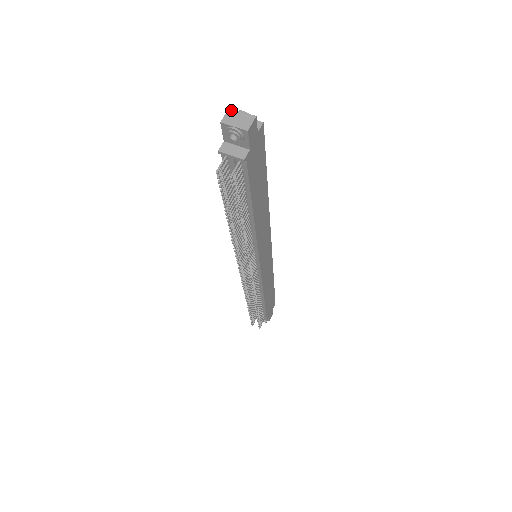
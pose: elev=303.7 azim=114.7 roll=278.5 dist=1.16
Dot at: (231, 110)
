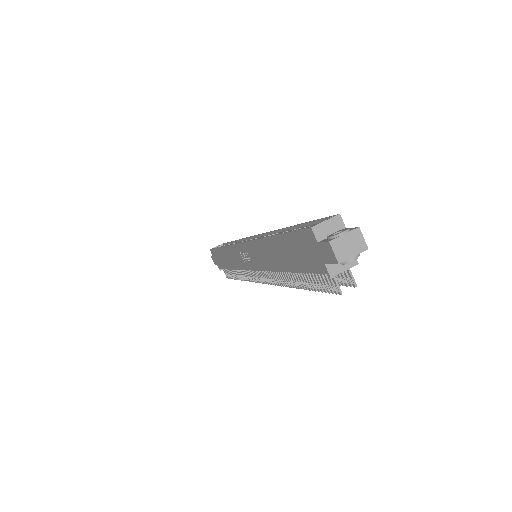
Dot at: (333, 242)
